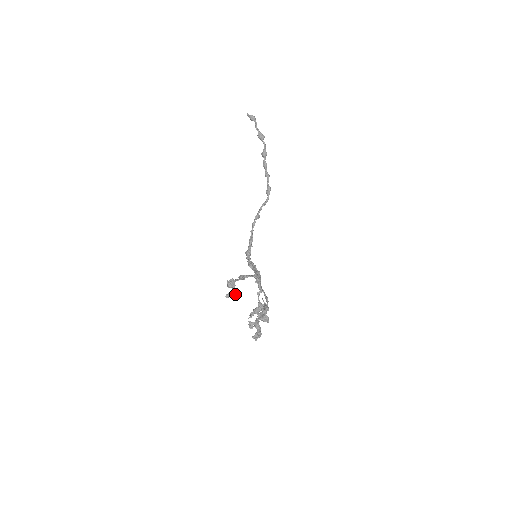
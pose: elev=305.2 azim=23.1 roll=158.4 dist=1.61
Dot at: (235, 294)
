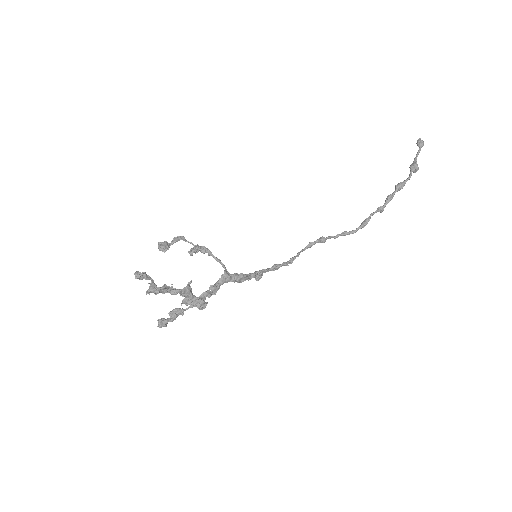
Dot at: (164, 244)
